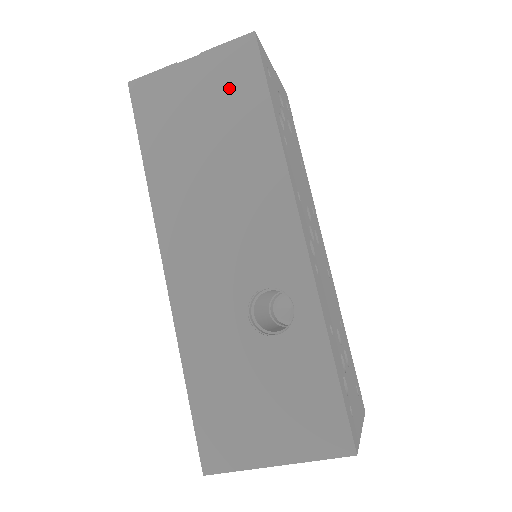
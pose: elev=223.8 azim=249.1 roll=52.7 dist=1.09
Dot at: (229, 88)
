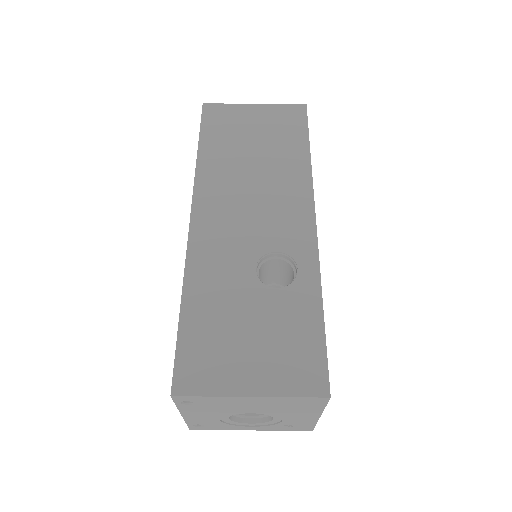
Dot at: (280, 127)
